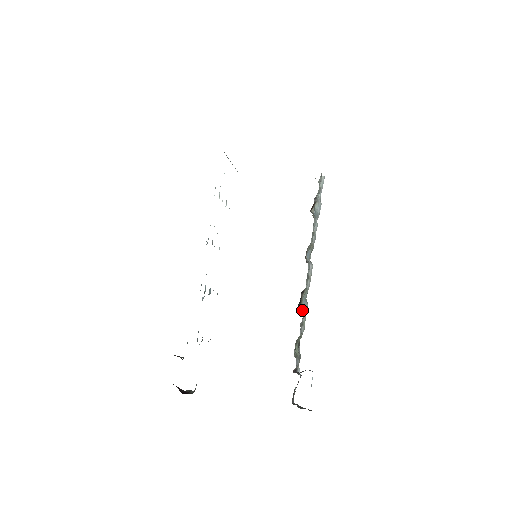
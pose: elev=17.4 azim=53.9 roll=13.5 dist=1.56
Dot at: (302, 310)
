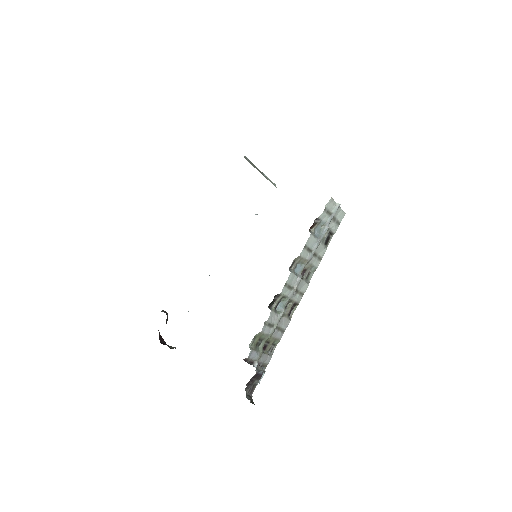
Dot at: (271, 311)
